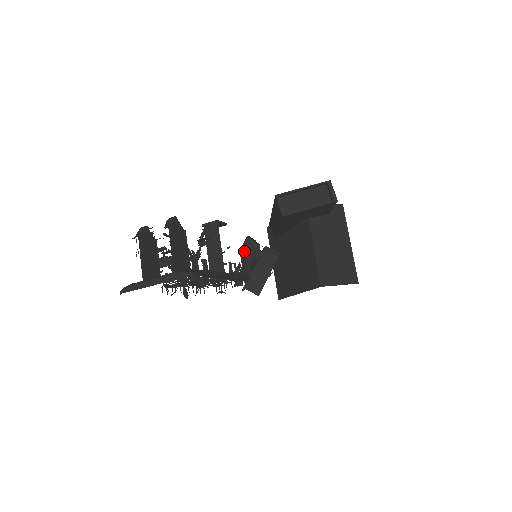
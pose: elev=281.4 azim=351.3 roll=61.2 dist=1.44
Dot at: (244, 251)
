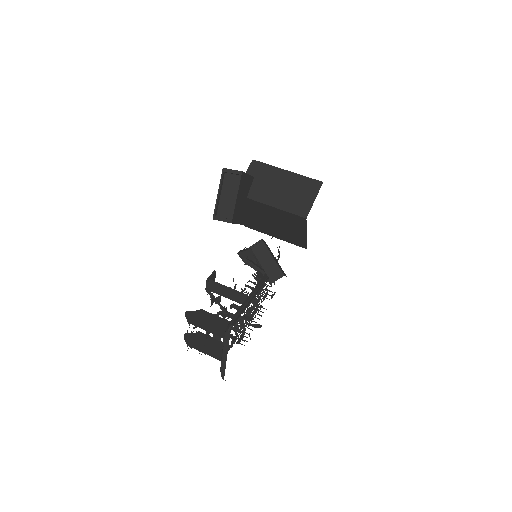
Dot at: occluded
